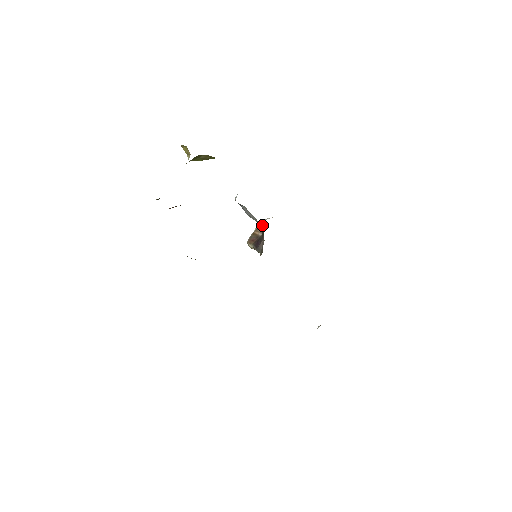
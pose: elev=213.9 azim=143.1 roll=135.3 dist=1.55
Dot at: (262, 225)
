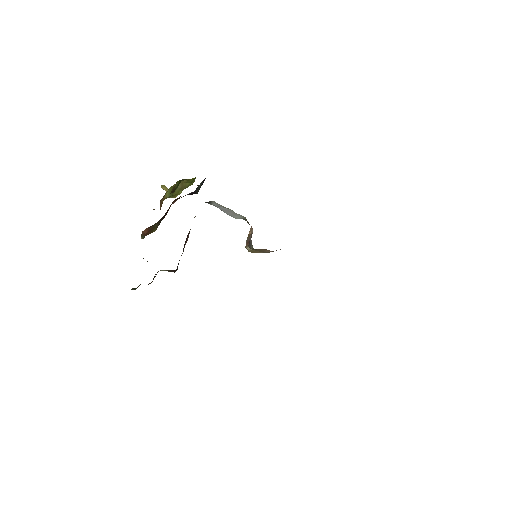
Dot at: (245, 217)
